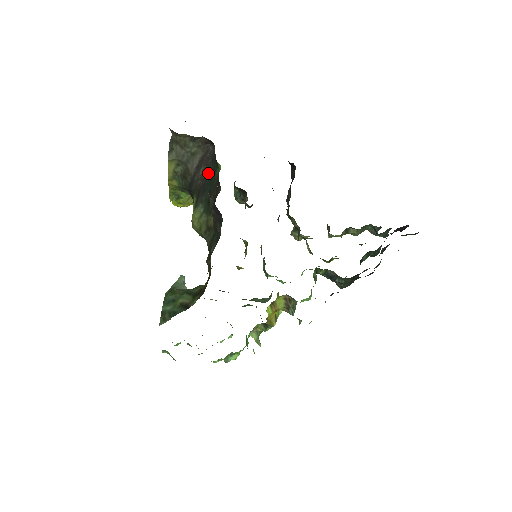
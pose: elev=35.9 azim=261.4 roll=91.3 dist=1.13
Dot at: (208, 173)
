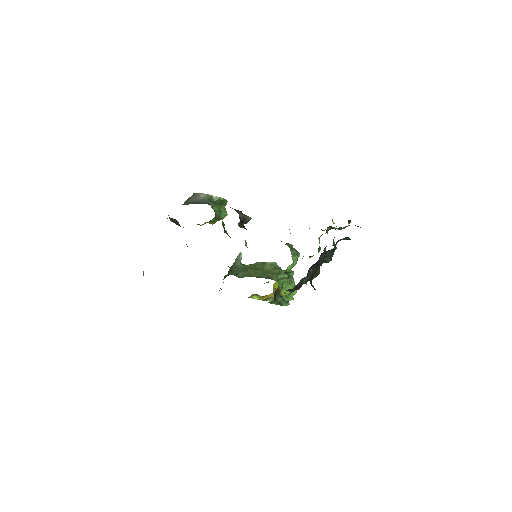
Dot at: occluded
